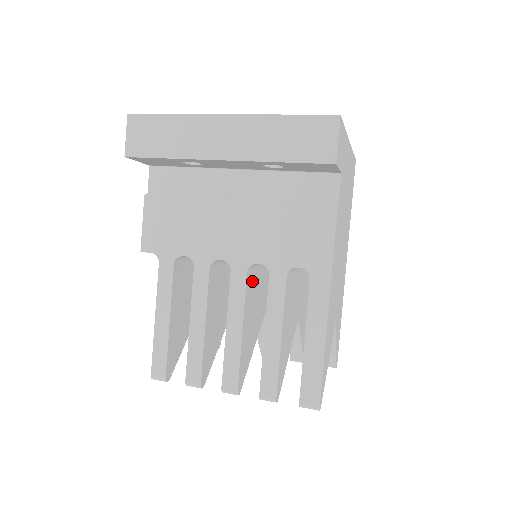
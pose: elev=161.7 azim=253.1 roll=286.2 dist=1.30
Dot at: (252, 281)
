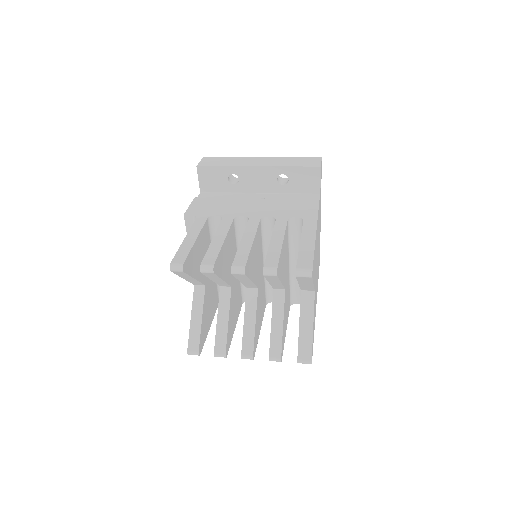
Dot at: (260, 236)
